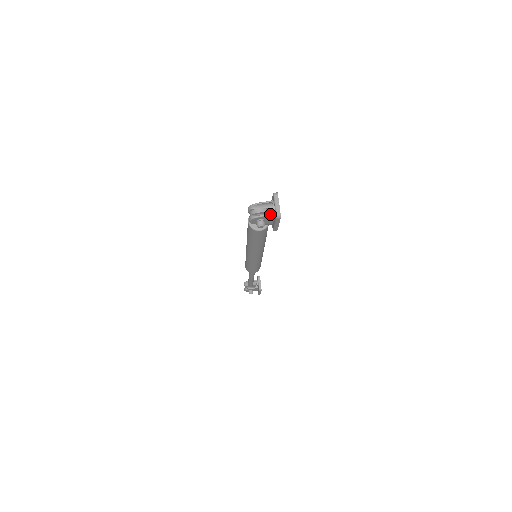
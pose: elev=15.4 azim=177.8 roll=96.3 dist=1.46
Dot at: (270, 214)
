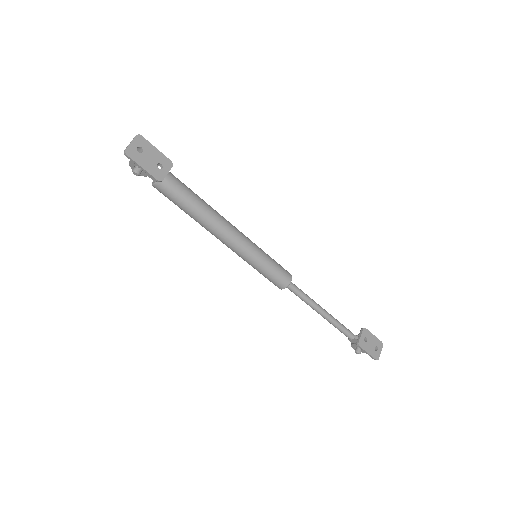
Dot at: occluded
